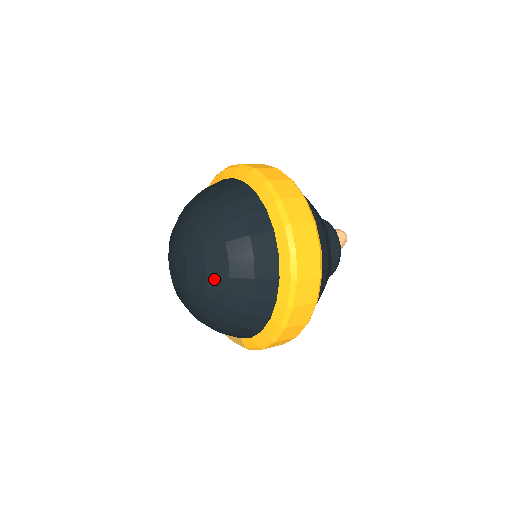
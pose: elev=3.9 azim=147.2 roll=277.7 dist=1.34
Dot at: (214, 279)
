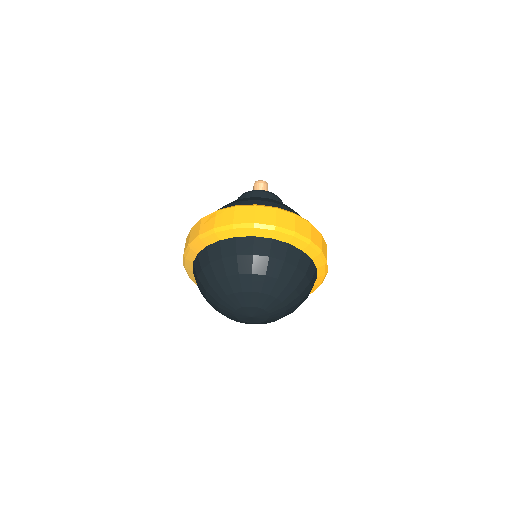
Dot at: (288, 313)
